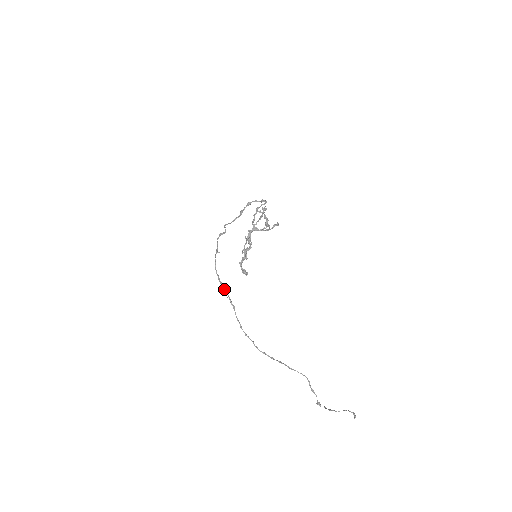
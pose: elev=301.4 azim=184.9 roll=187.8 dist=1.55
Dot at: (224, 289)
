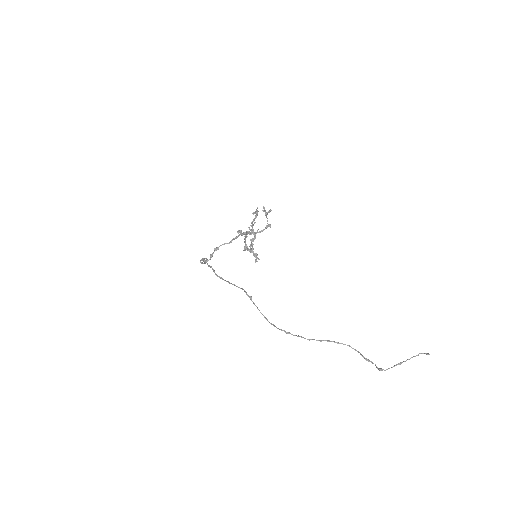
Dot at: (234, 284)
